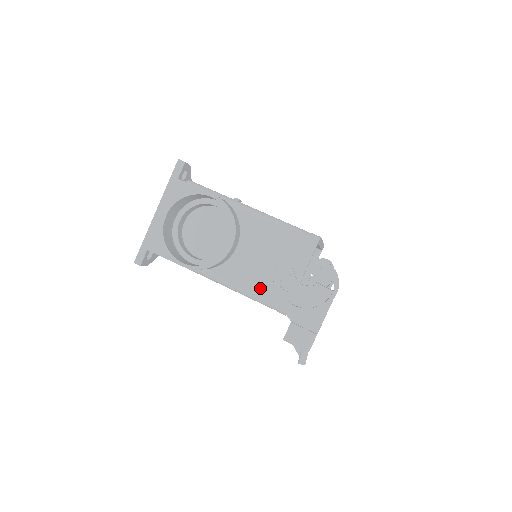
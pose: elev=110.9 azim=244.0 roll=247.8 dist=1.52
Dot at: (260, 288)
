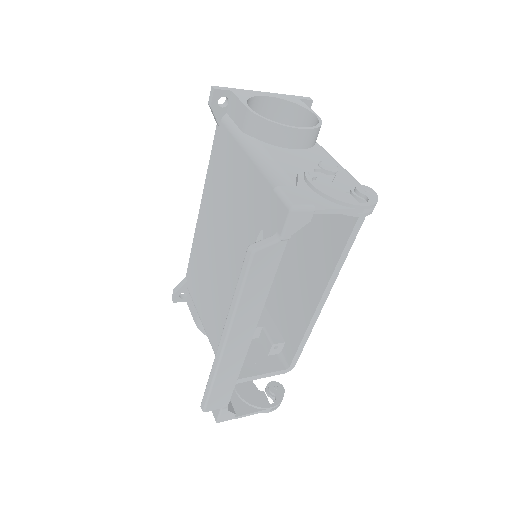
Dot at: (288, 170)
